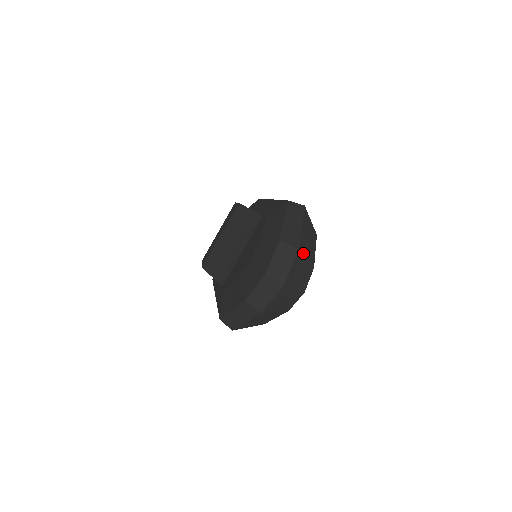
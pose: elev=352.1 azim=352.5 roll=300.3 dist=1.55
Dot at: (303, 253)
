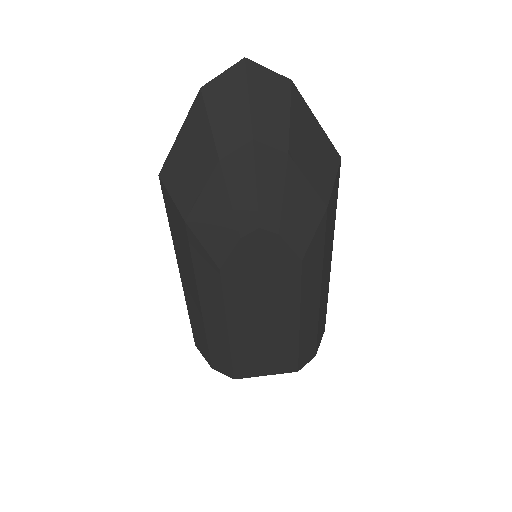
Dot at: (292, 103)
